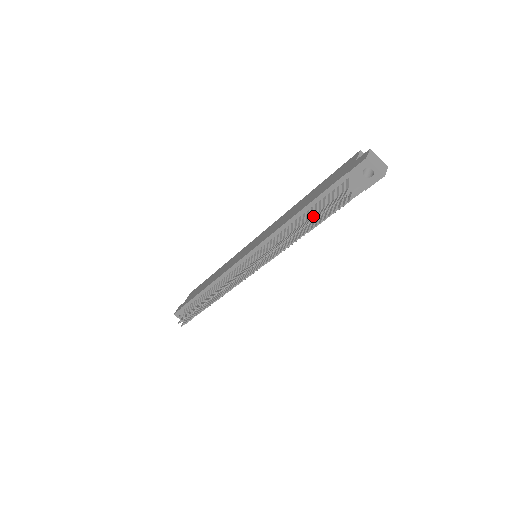
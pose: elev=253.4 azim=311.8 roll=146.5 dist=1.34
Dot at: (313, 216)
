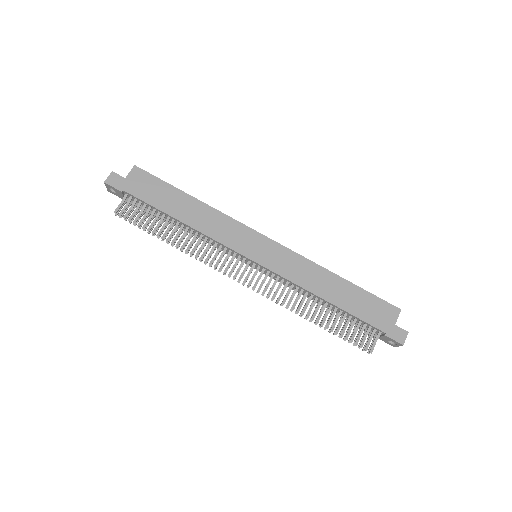
Dot at: (339, 326)
